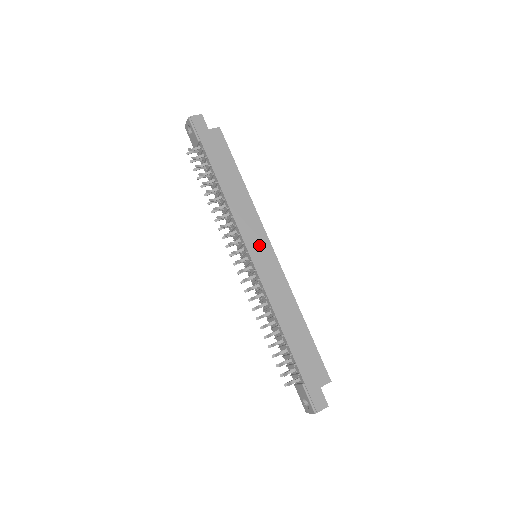
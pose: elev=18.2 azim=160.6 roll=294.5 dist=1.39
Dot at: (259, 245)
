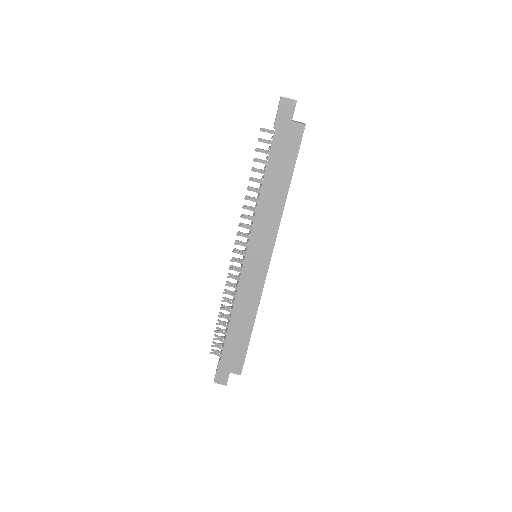
Dot at: (259, 253)
